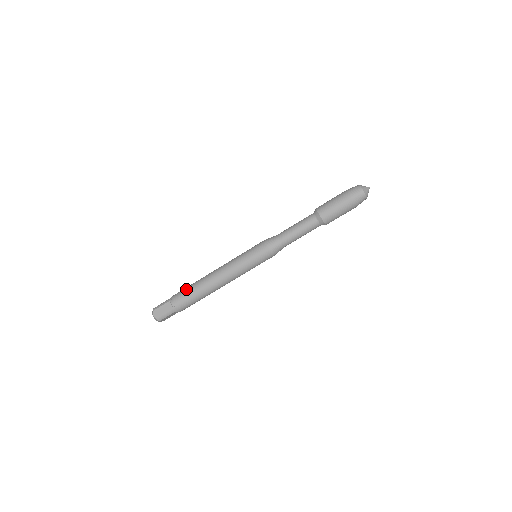
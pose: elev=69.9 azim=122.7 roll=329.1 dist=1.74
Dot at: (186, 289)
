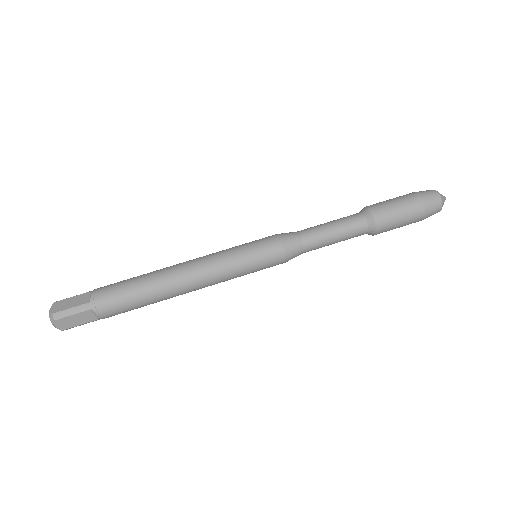
Dot at: occluded
